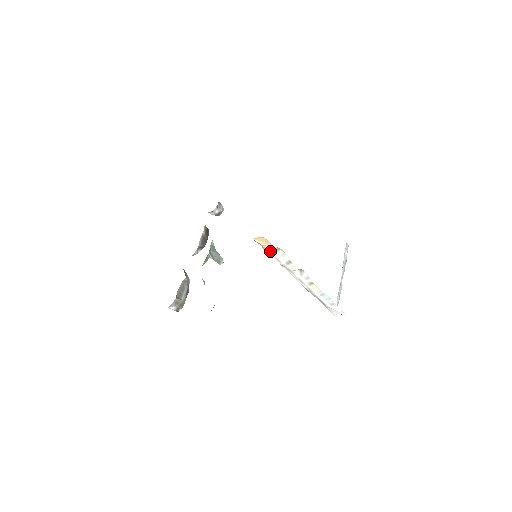
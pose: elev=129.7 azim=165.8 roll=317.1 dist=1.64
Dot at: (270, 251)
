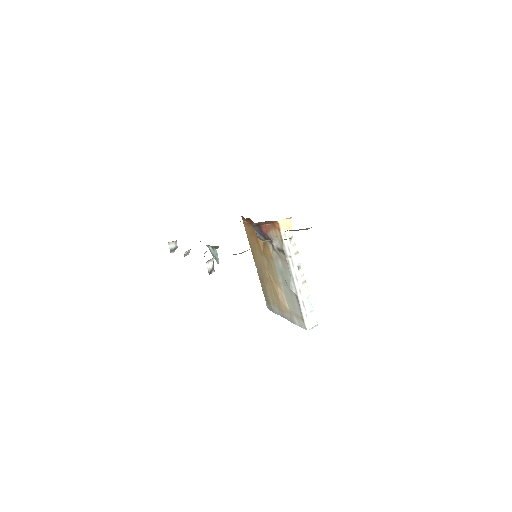
Dot at: (286, 238)
